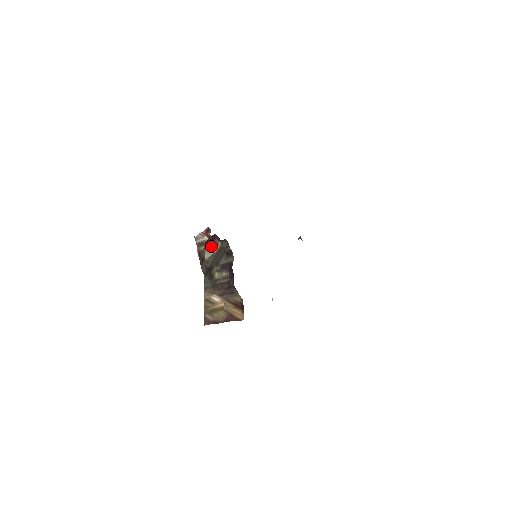
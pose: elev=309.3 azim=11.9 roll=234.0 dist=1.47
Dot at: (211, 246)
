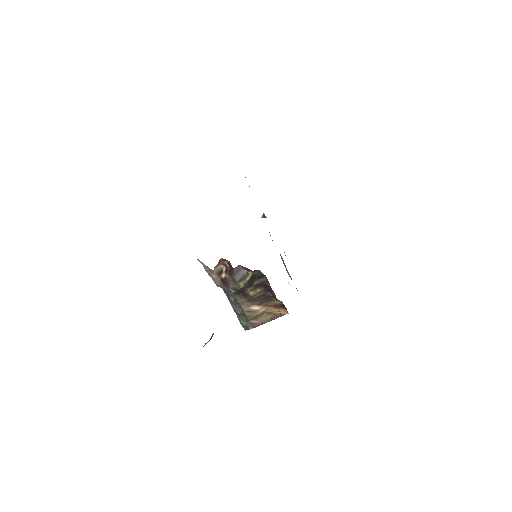
Dot at: (243, 277)
